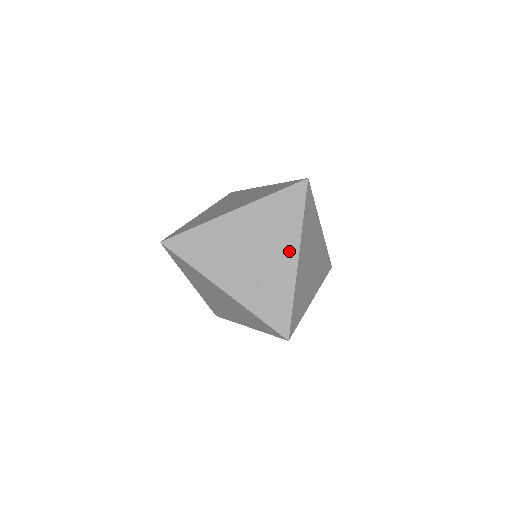
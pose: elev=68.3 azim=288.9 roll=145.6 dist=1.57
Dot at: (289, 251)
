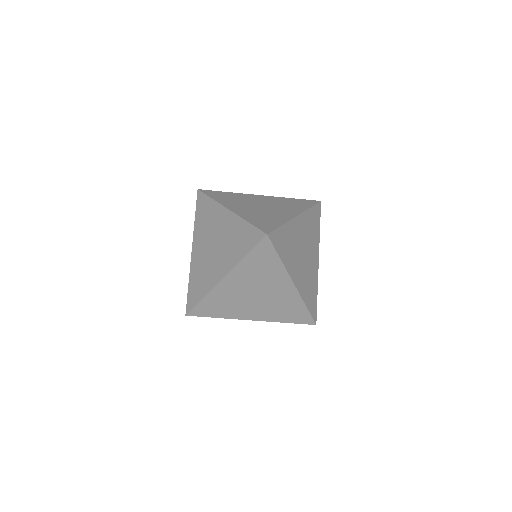
Dot at: (292, 212)
